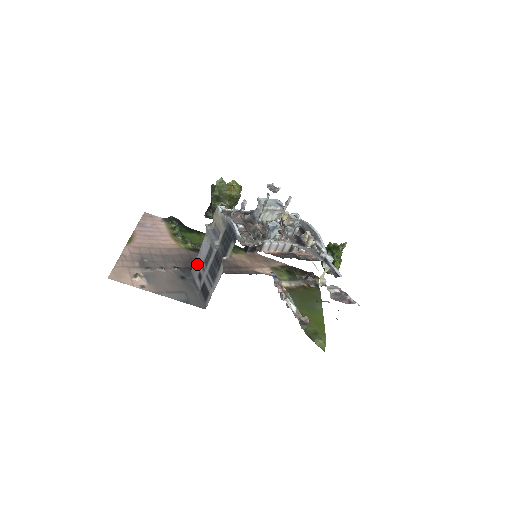
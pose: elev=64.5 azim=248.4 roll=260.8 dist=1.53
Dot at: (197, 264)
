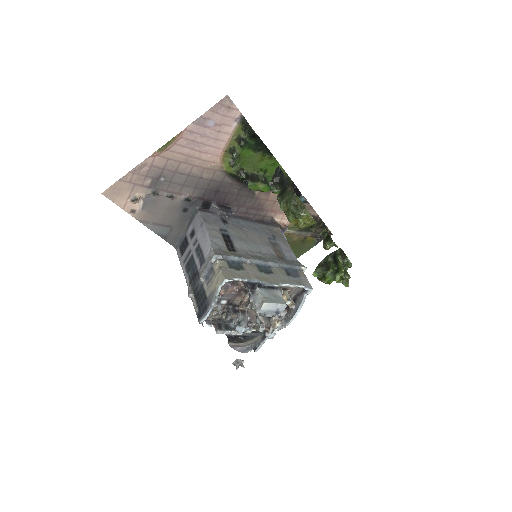
Dot at: (199, 227)
